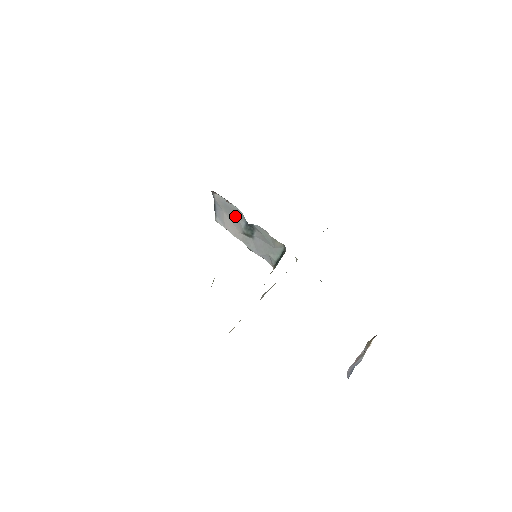
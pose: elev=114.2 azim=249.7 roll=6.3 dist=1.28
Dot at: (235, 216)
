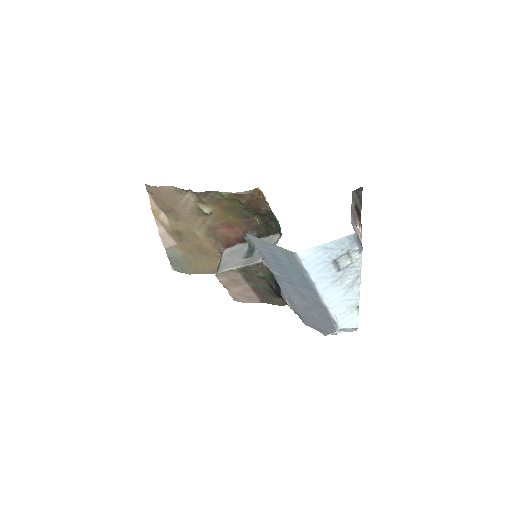
Dot at: (239, 253)
